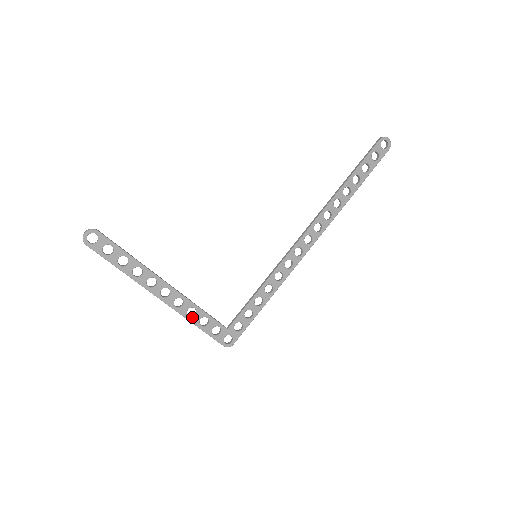
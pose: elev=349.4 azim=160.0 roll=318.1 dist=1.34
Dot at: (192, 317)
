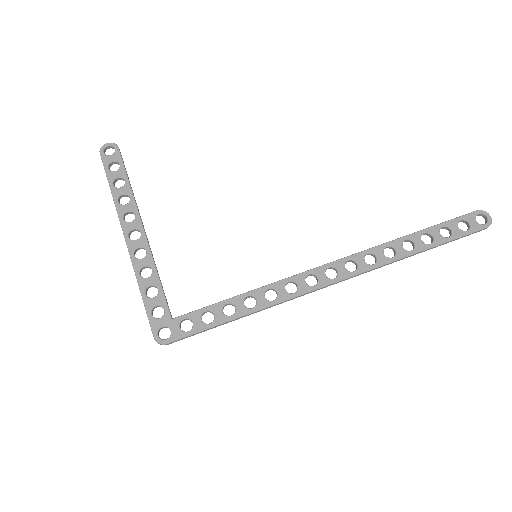
Dot at: (143, 278)
